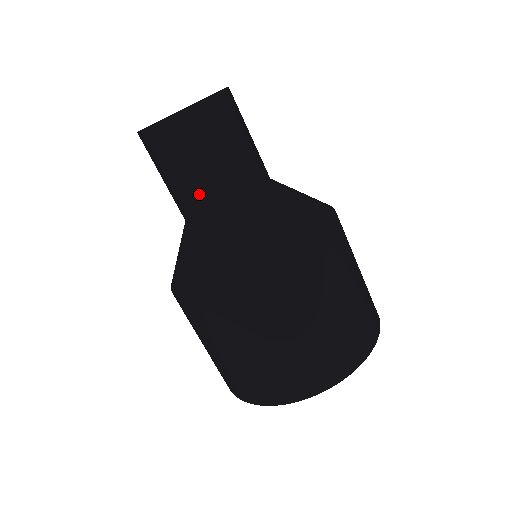
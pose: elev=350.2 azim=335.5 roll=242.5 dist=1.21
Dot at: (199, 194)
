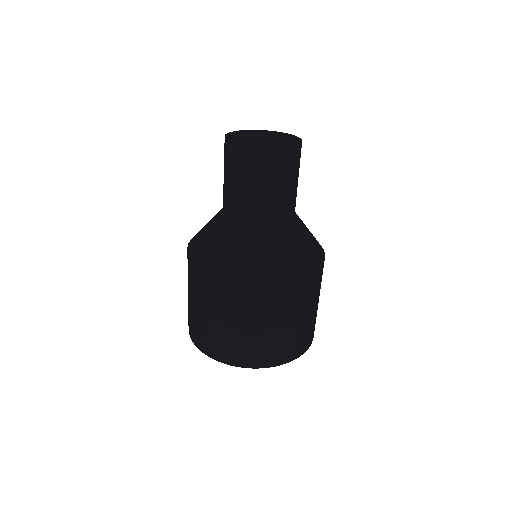
Dot at: (224, 194)
